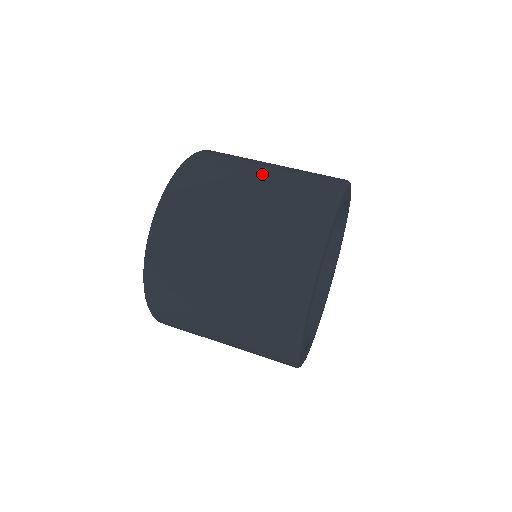
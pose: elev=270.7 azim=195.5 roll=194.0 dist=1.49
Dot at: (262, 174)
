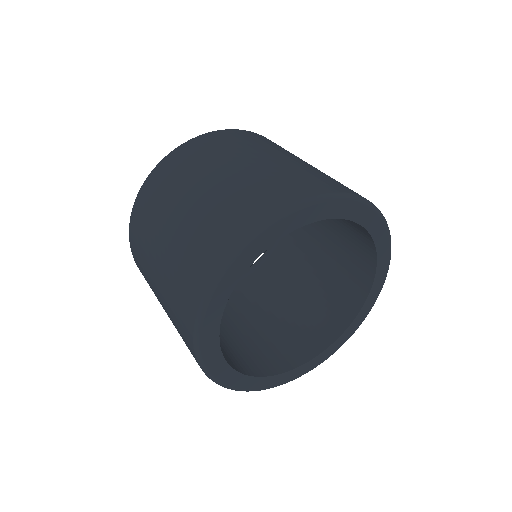
Dot at: occluded
